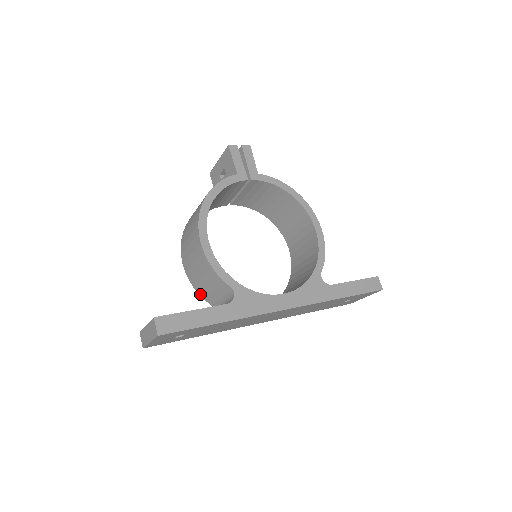
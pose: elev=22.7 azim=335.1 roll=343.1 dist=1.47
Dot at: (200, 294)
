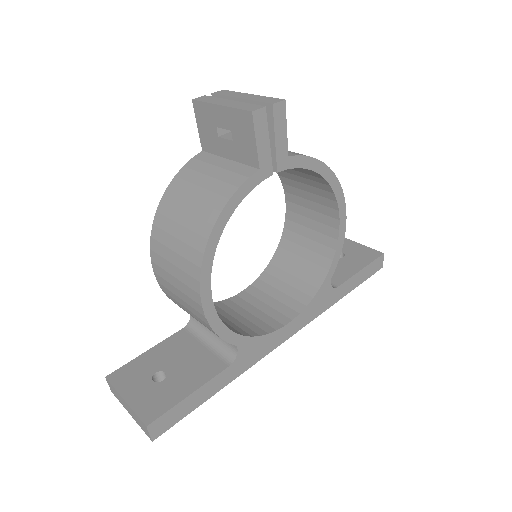
Dot at: occluded
